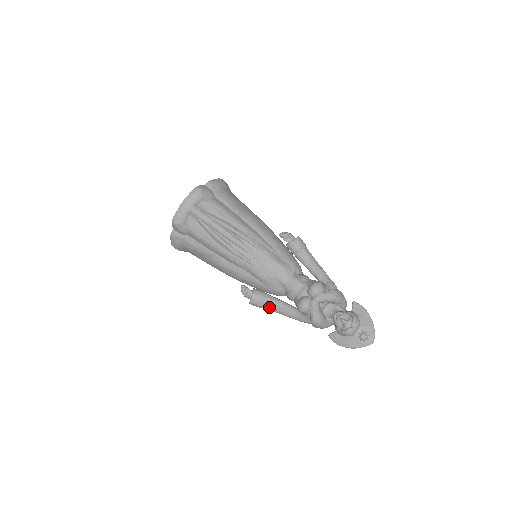
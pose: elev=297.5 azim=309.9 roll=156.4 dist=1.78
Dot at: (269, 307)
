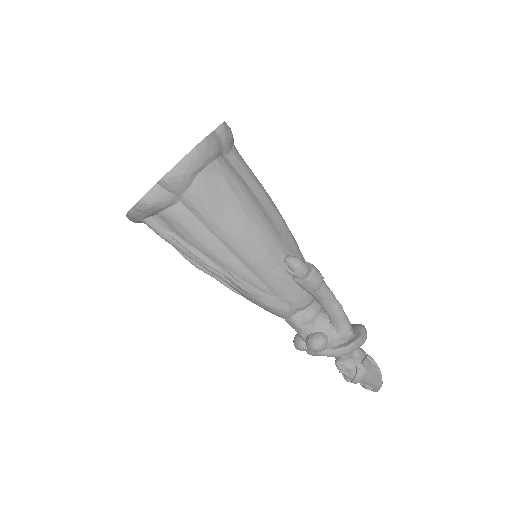
Dot at: occluded
